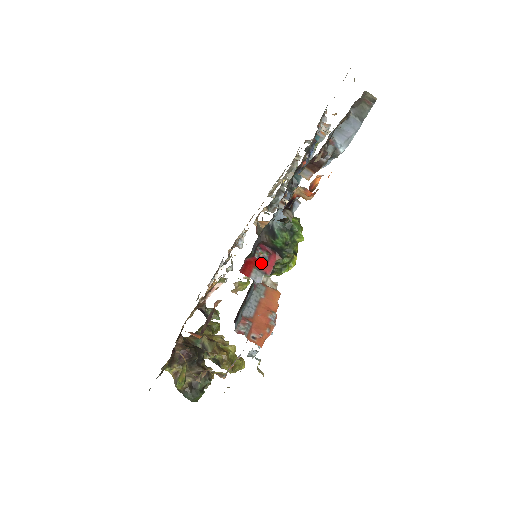
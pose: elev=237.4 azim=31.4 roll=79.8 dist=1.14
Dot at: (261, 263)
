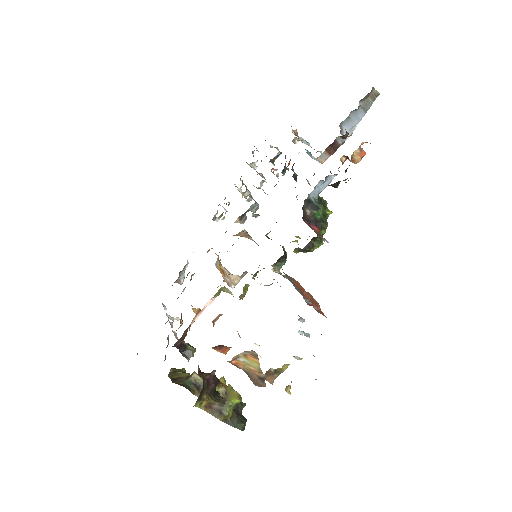
Dot at: (315, 231)
